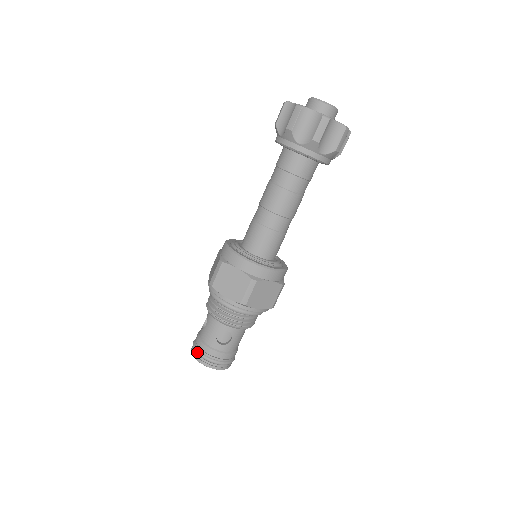
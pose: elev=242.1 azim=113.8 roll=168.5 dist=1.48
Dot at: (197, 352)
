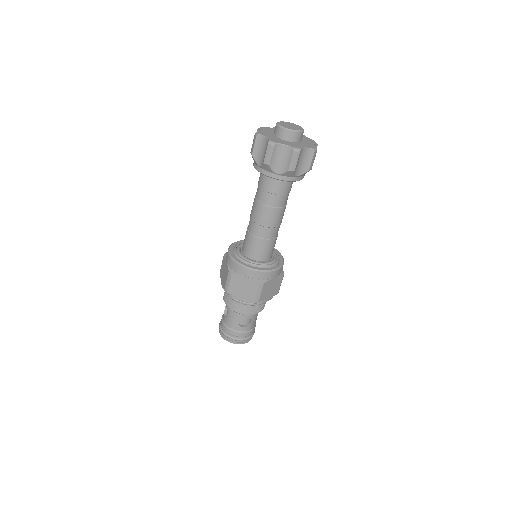
Dot at: (226, 336)
